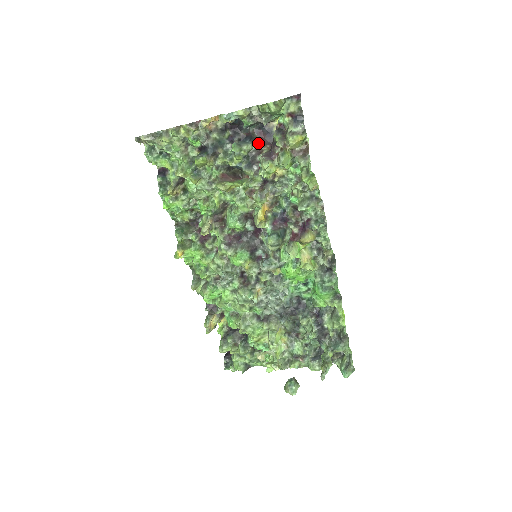
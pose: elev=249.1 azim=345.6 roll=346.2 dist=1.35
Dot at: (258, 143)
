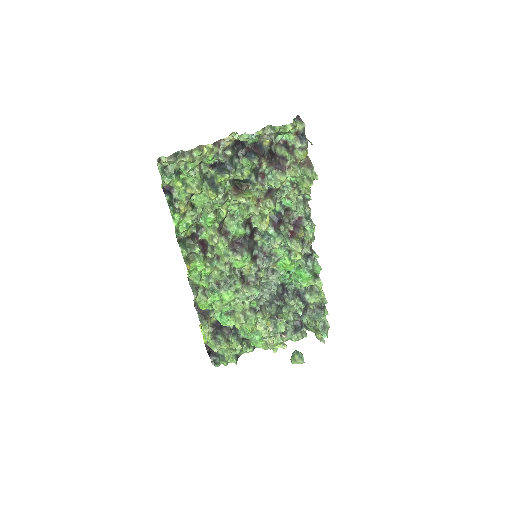
Dot at: (258, 157)
